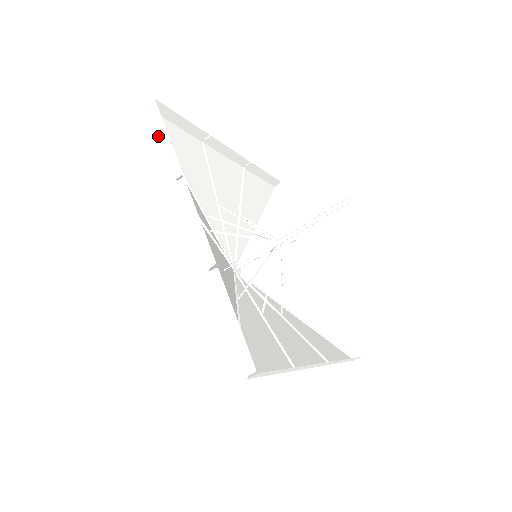
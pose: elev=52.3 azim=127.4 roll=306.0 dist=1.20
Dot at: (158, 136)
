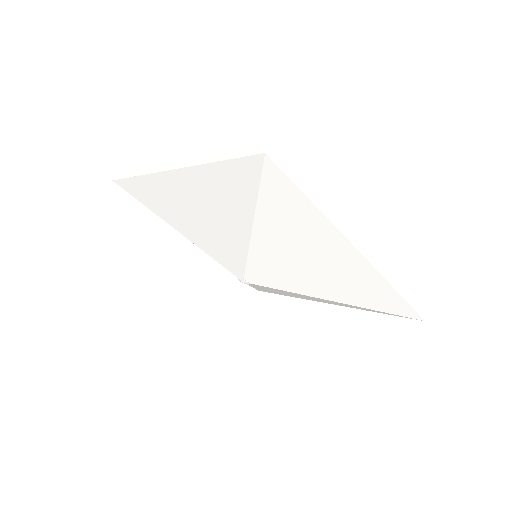
Dot at: (127, 176)
